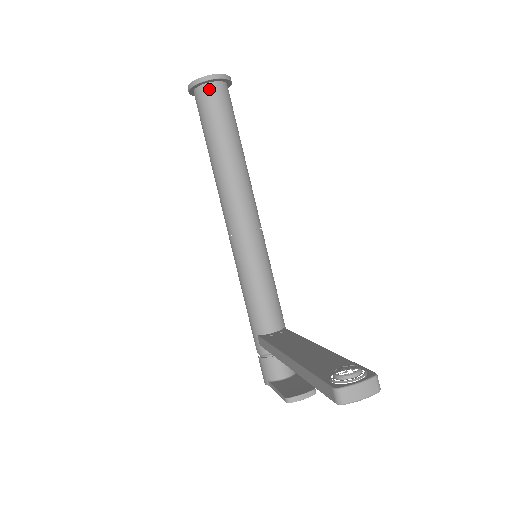
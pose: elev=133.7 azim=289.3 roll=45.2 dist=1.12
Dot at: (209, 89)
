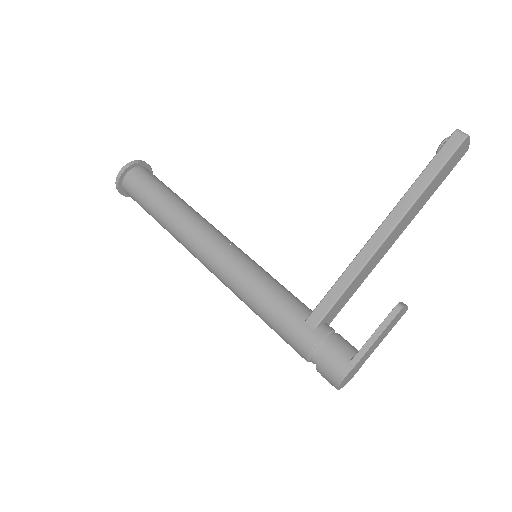
Dot at: (145, 169)
